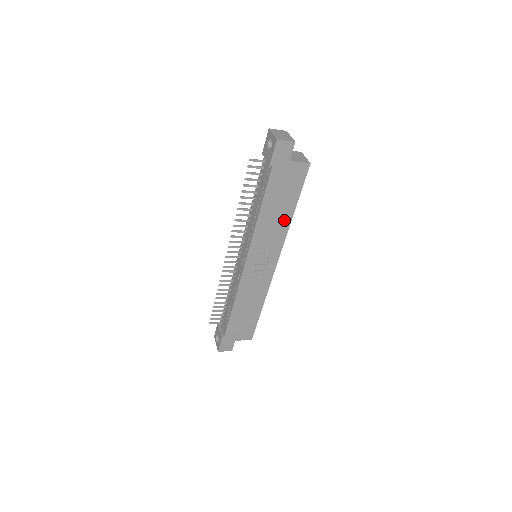
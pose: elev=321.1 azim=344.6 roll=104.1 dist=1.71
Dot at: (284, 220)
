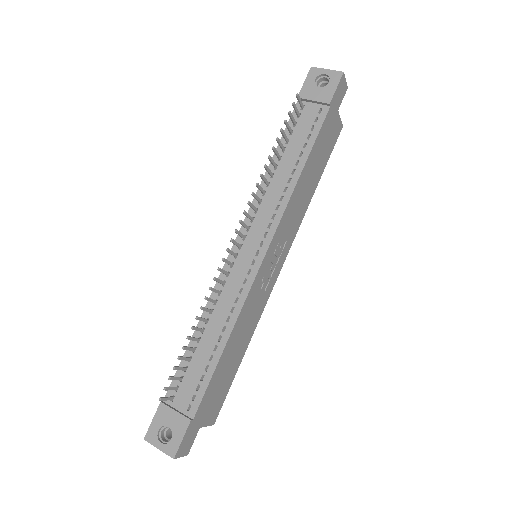
Dot at: (308, 197)
